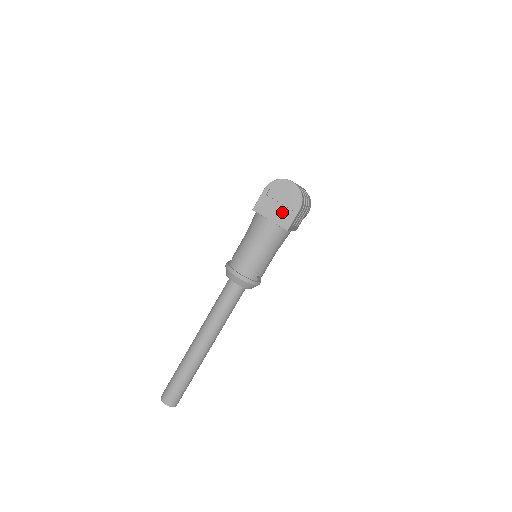
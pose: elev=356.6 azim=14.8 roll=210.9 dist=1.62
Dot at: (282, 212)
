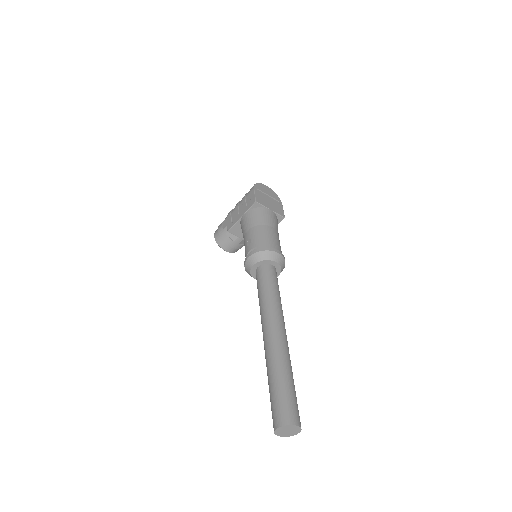
Dot at: (274, 205)
